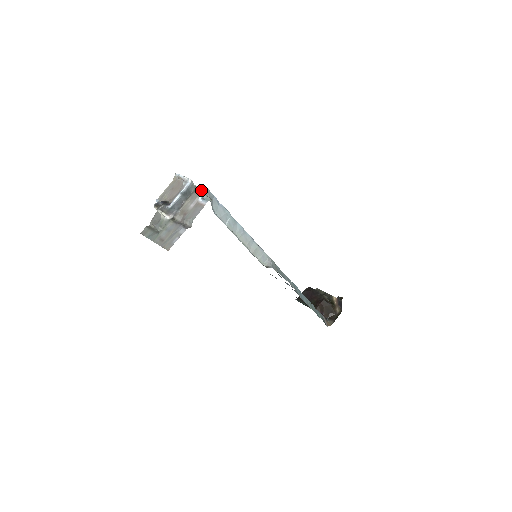
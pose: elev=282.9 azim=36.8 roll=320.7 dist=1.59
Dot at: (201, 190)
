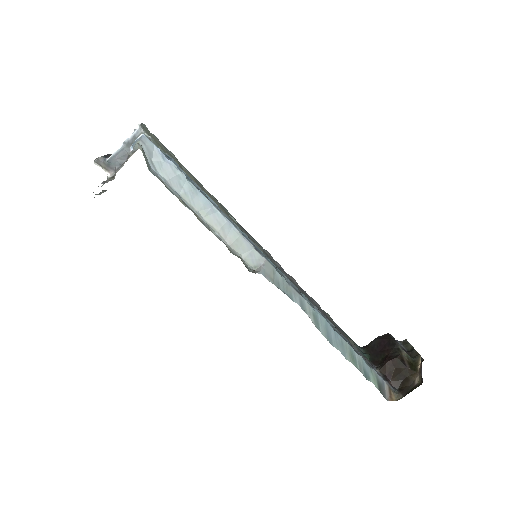
Dot at: occluded
